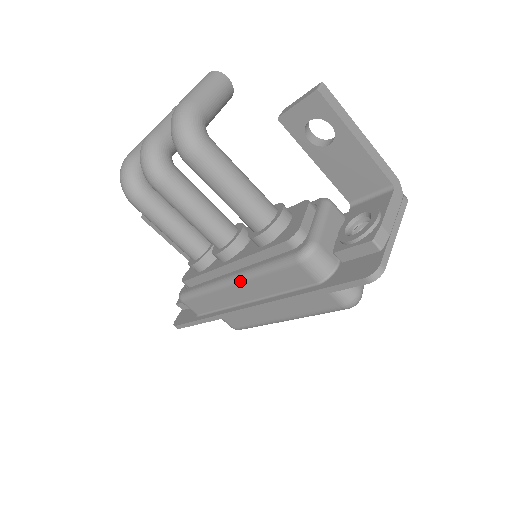
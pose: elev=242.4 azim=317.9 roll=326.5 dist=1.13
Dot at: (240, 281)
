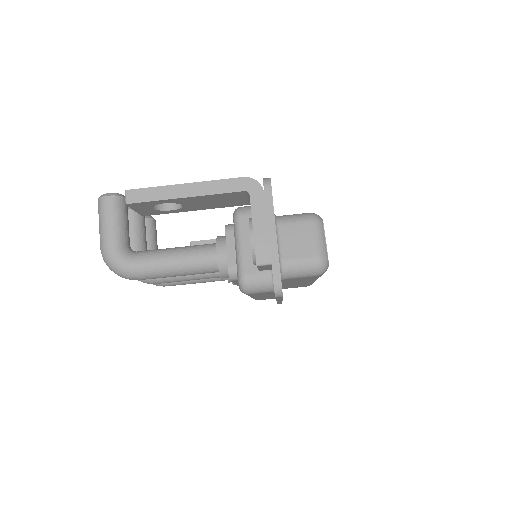
Dot at: occluded
